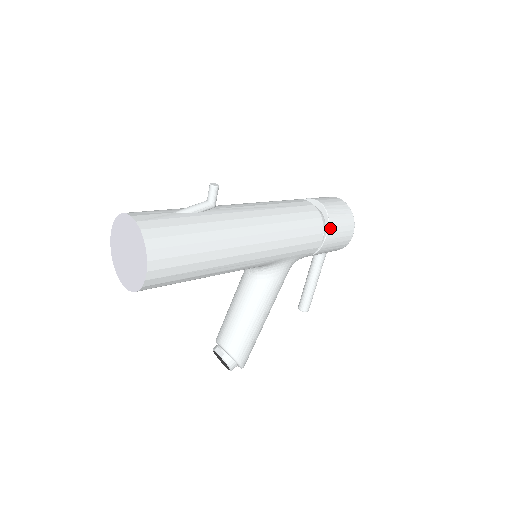
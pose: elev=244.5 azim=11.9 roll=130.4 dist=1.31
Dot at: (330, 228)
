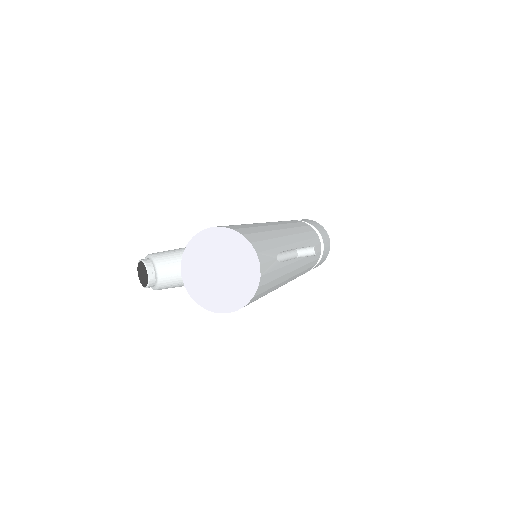
Dot at: occluded
